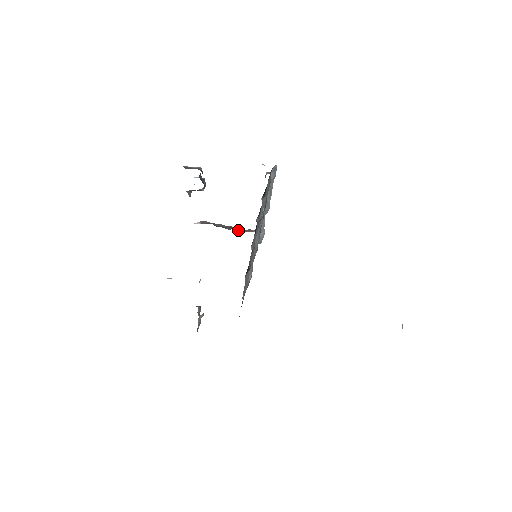
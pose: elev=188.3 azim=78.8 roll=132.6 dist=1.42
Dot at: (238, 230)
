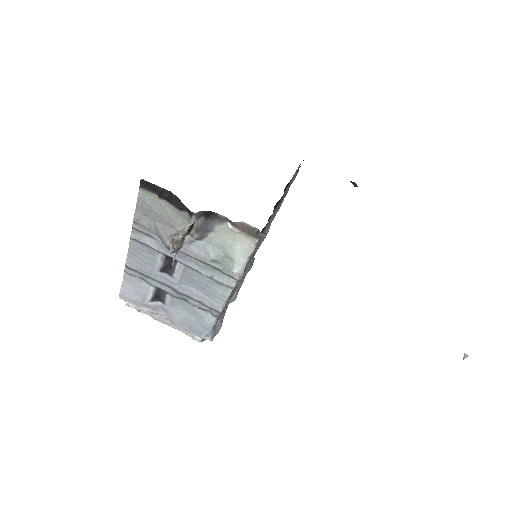
Dot at: occluded
